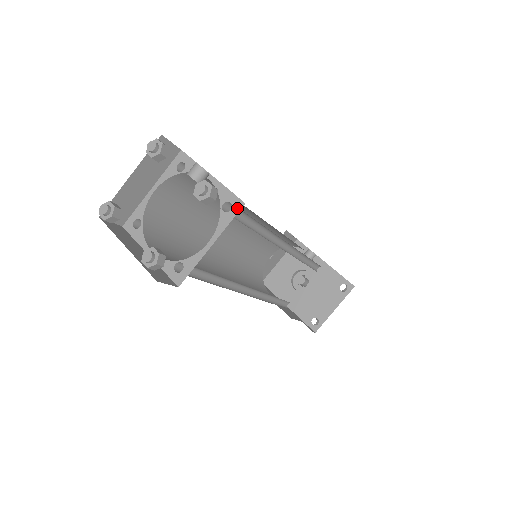
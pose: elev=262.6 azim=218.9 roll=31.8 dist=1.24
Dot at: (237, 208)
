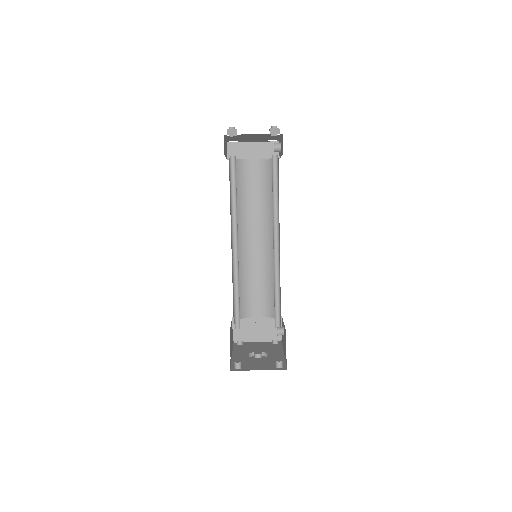
Dot at: occluded
